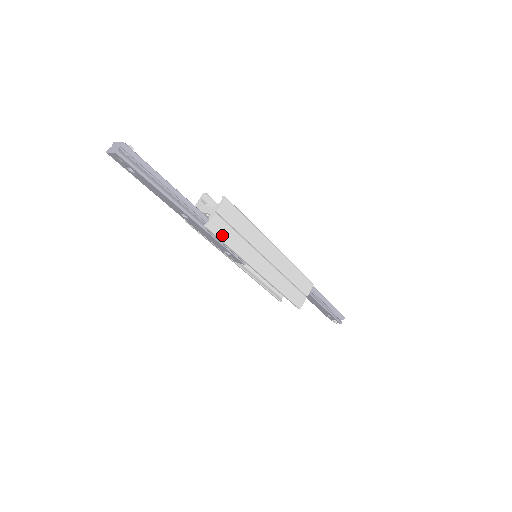
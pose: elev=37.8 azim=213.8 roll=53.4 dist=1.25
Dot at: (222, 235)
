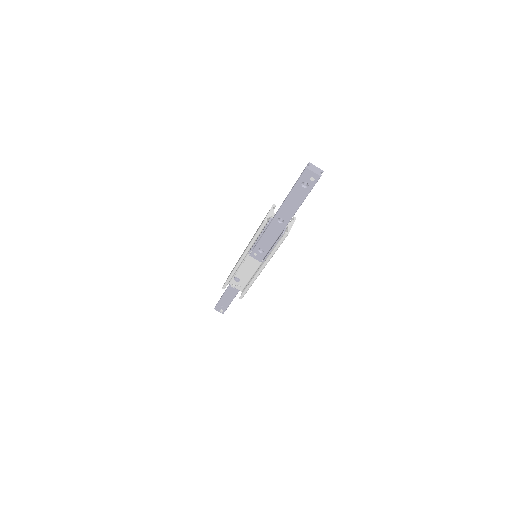
Dot at: occluded
